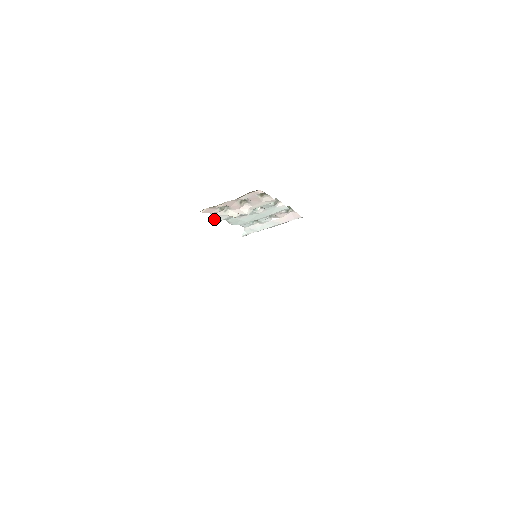
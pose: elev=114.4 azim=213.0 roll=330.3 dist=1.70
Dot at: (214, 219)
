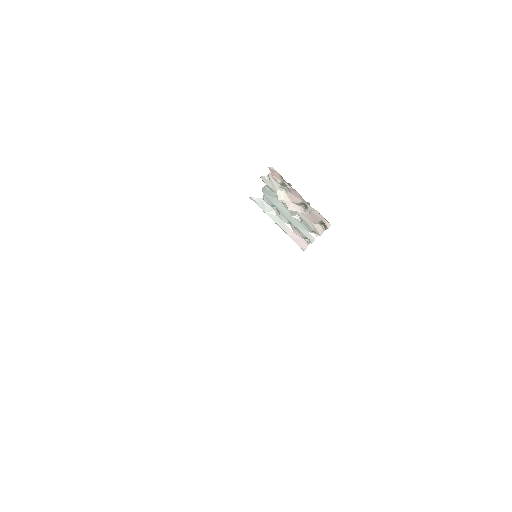
Dot at: (264, 176)
